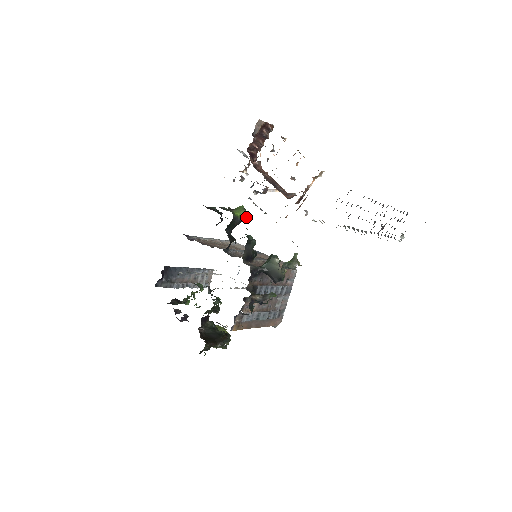
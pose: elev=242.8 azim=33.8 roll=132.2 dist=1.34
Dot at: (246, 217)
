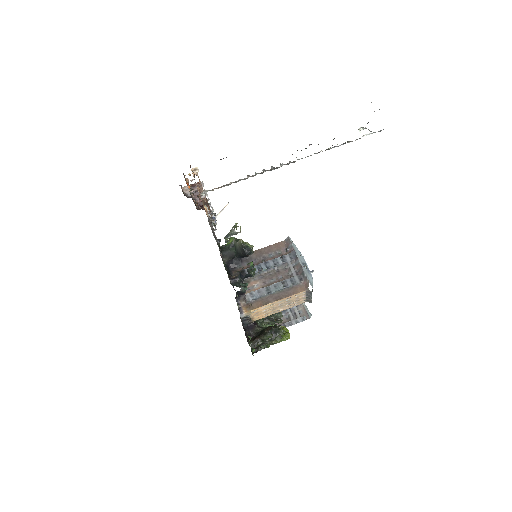
Dot at: occluded
